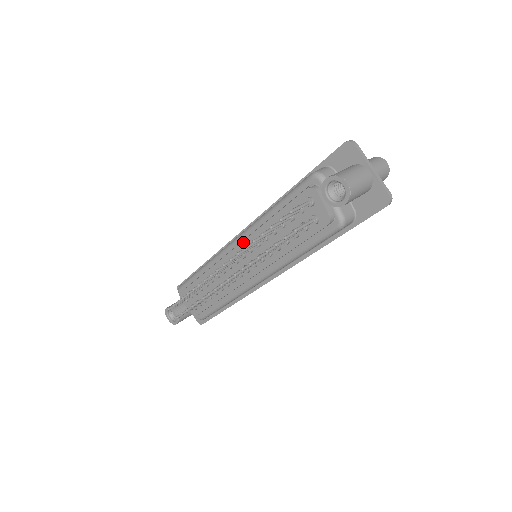
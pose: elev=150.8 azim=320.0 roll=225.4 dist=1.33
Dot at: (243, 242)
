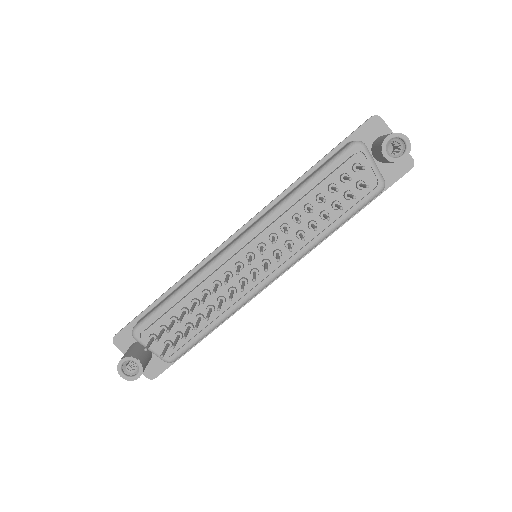
Dot at: (264, 231)
